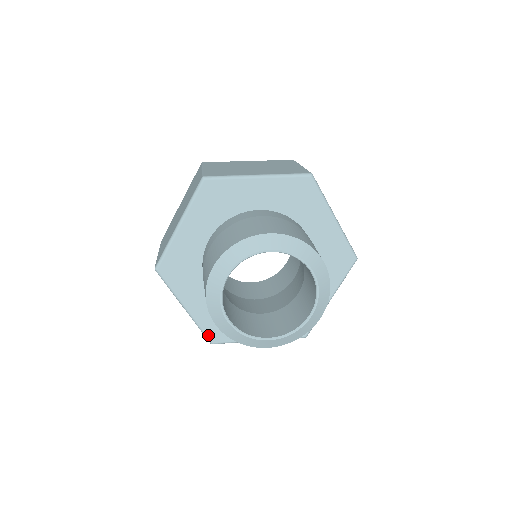
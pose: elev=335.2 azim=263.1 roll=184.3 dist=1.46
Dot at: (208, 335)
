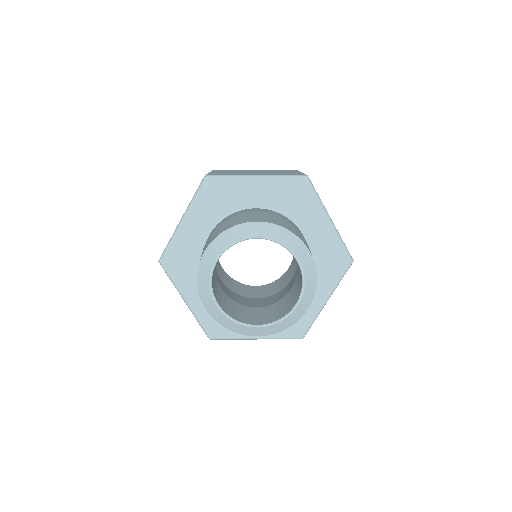
Dot at: (206, 330)
